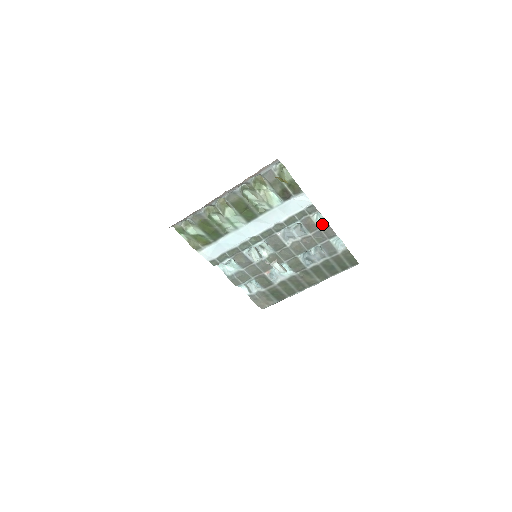
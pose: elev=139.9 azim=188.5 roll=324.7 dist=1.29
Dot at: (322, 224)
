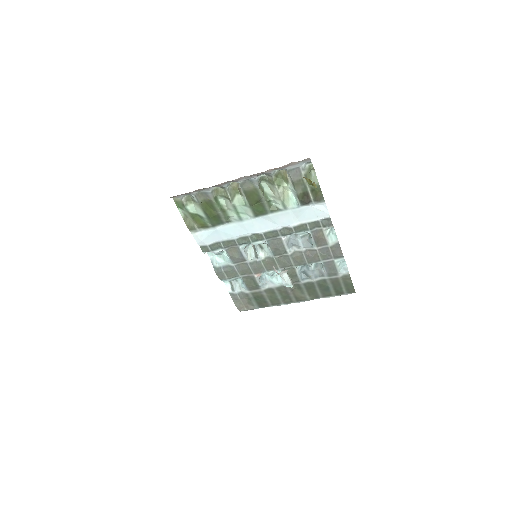
Dot at: (332, 241)
